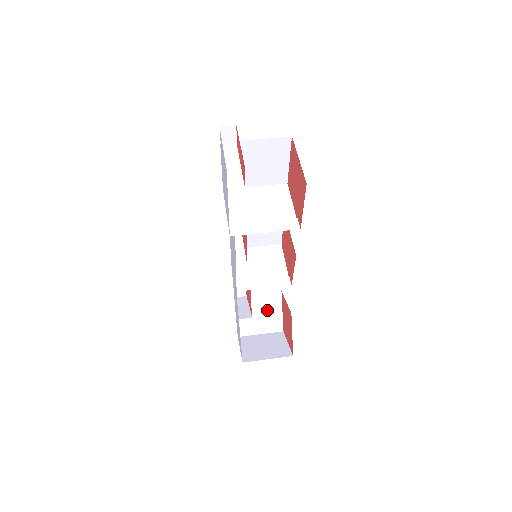
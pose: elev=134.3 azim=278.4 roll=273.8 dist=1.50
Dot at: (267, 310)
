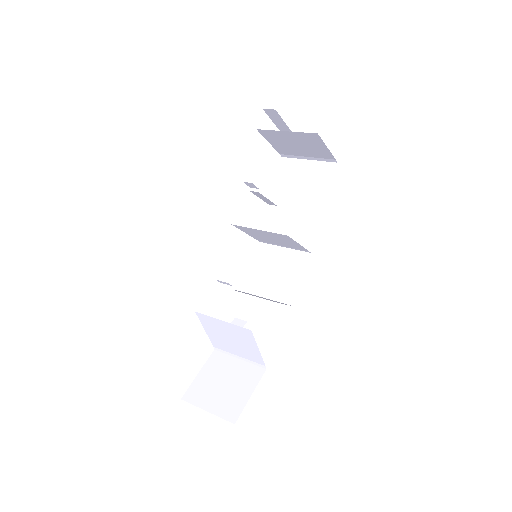
Dot at: (236, 384)
